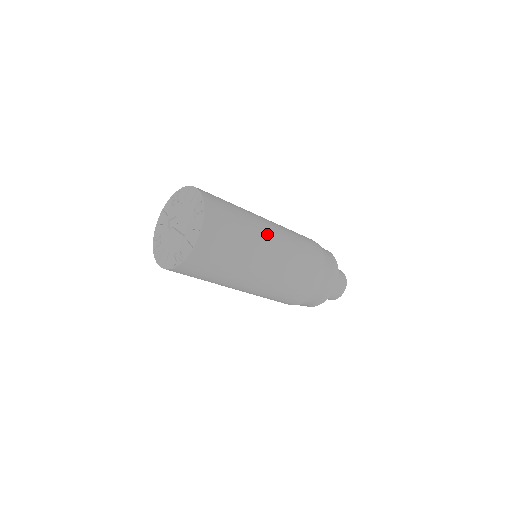
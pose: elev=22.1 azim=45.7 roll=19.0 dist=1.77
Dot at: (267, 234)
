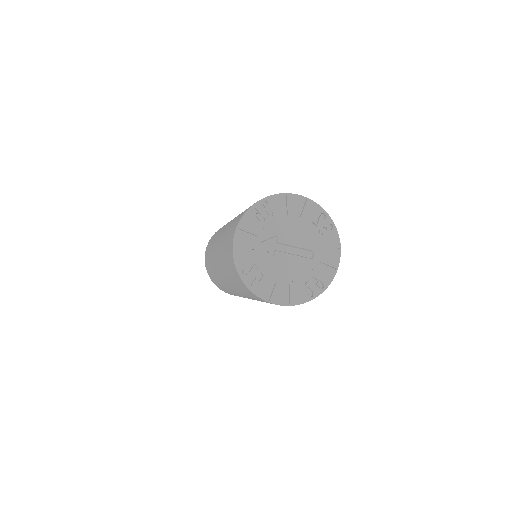
Dot at: occluded
